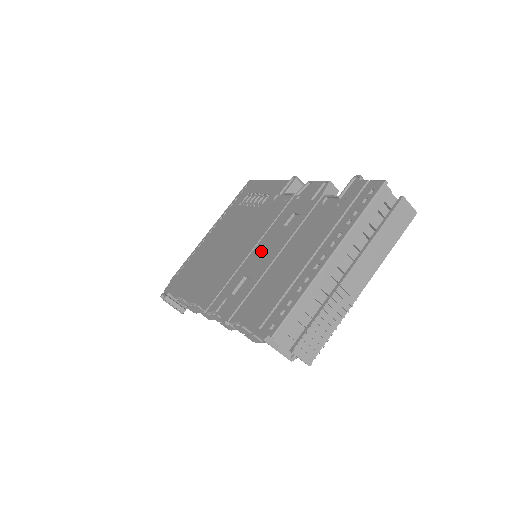
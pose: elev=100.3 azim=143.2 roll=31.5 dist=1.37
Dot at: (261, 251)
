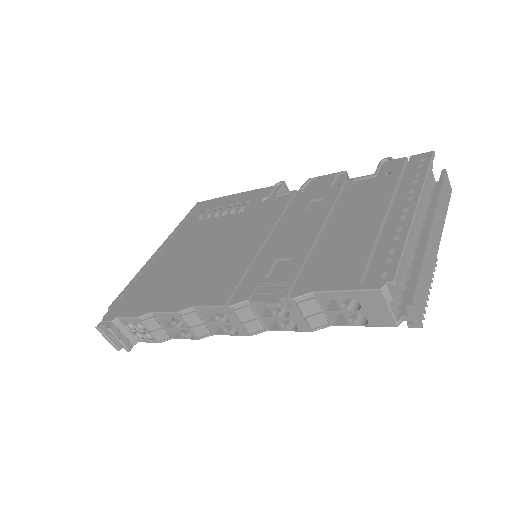
Dot at: (285, 235)
